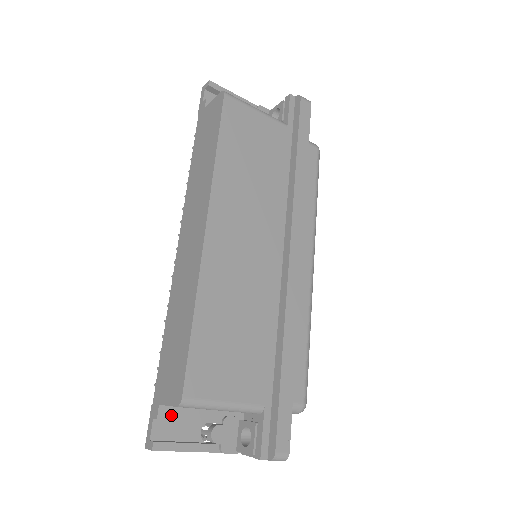
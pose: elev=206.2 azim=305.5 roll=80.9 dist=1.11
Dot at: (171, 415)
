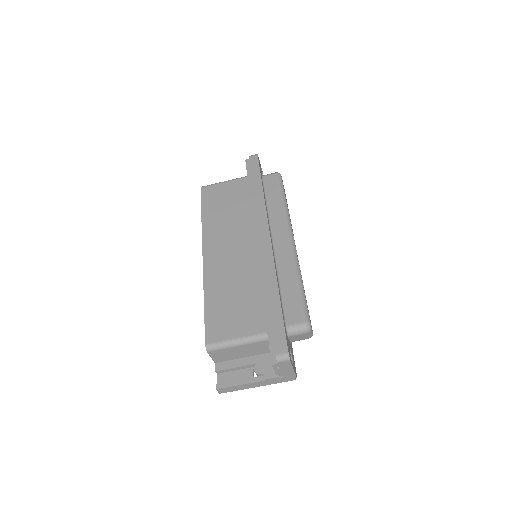
Dot at: (224, 367)
